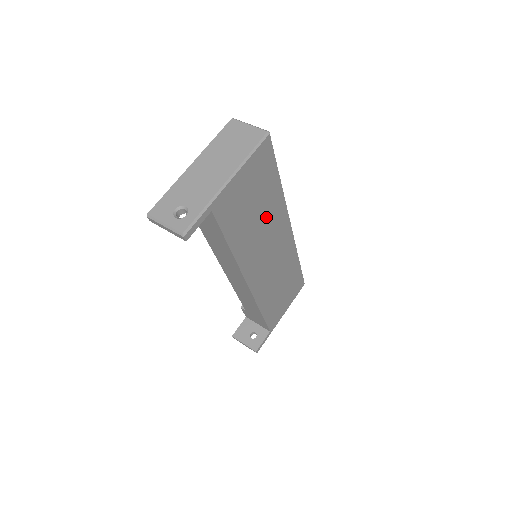
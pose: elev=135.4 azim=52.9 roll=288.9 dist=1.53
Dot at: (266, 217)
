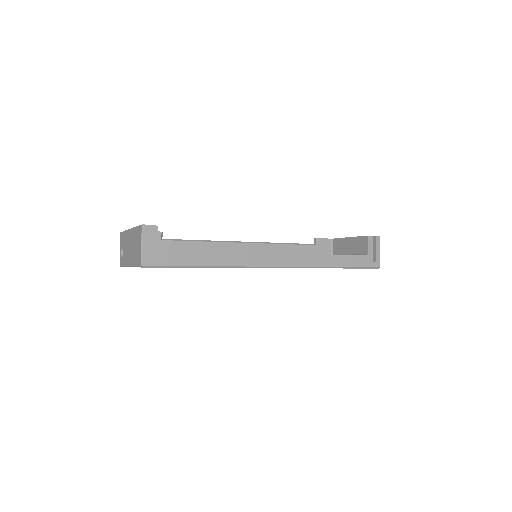
Dot at: occluded
